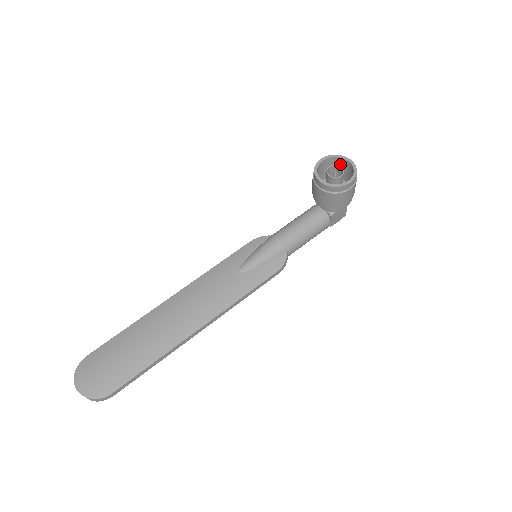
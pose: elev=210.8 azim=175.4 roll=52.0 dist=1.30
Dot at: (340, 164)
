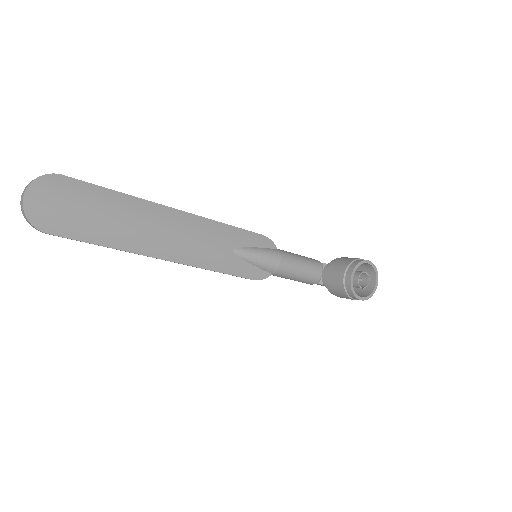
Dot at: (369, 274)
